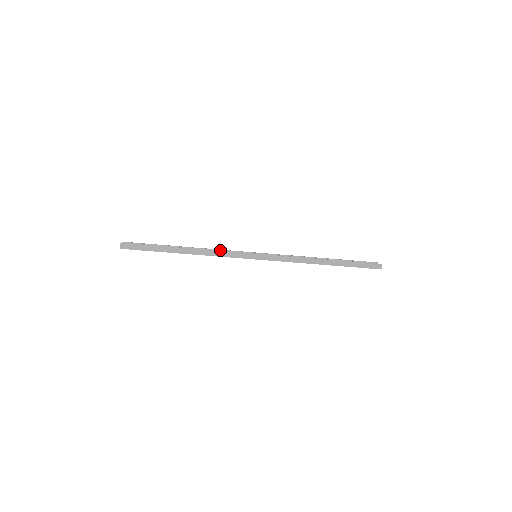
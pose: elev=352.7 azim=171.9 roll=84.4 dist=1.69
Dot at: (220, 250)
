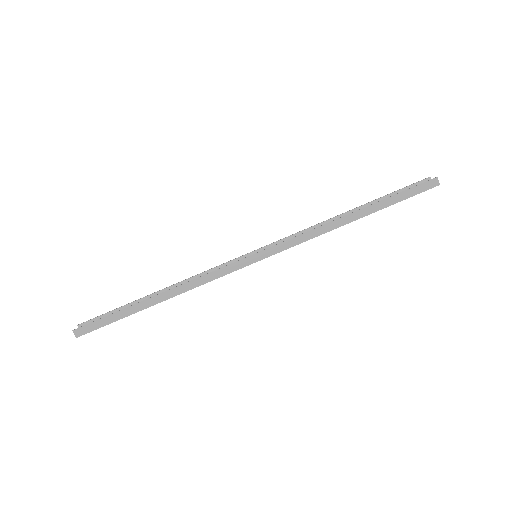
Dot at: (206, 272)
